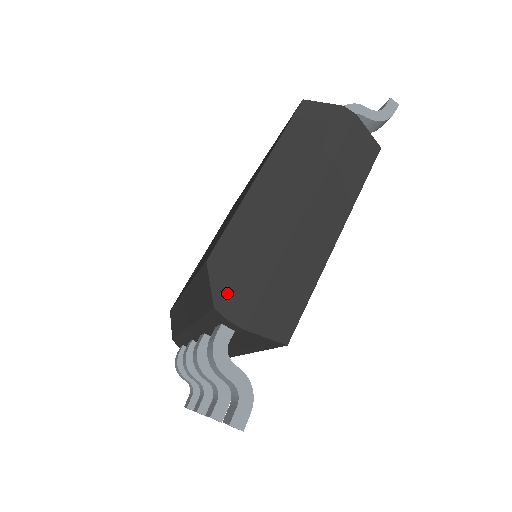
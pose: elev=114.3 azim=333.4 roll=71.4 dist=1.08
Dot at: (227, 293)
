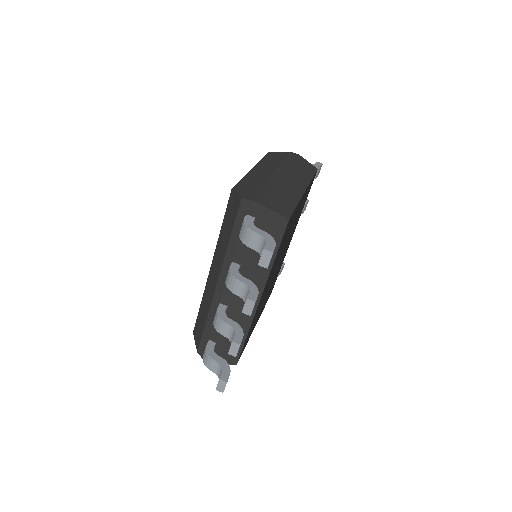
Dot at: (247, 194)
